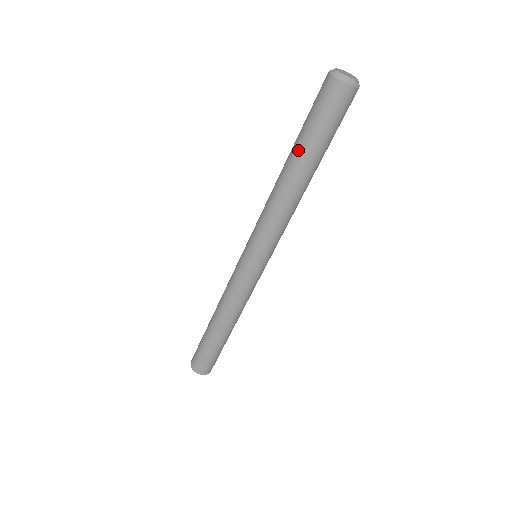
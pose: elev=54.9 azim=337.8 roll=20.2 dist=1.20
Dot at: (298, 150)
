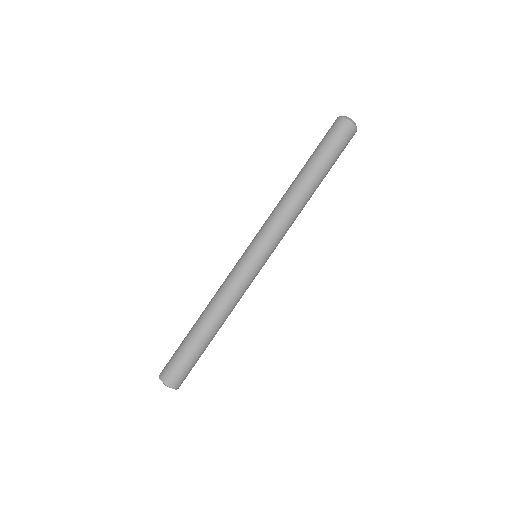
Dot at: (306, 163)
